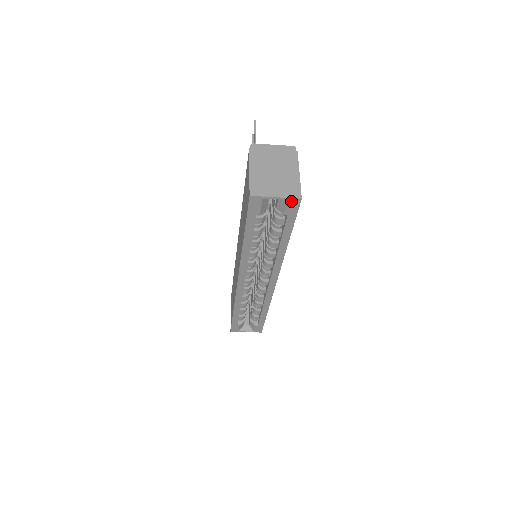
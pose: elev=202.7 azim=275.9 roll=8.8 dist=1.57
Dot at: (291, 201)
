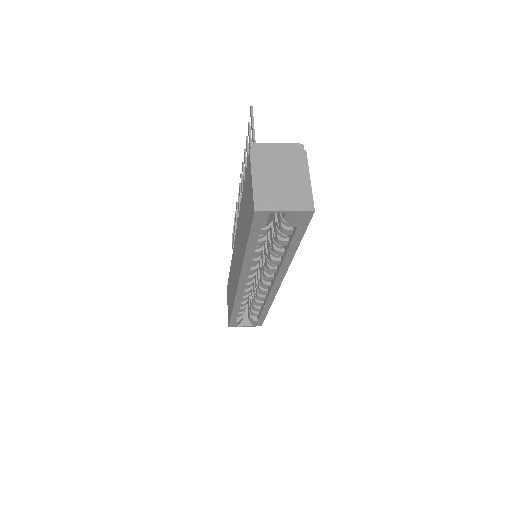
Dot at: (302, 214)
